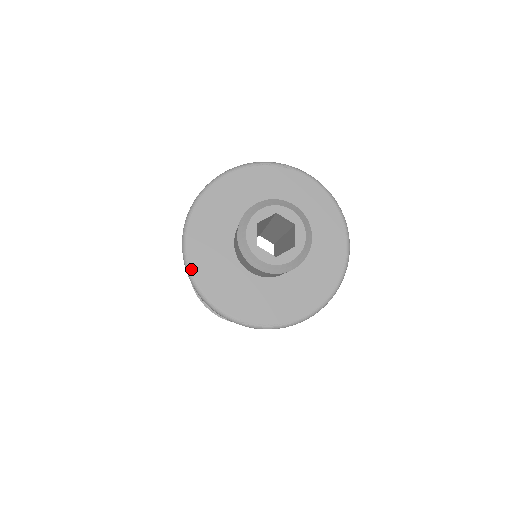
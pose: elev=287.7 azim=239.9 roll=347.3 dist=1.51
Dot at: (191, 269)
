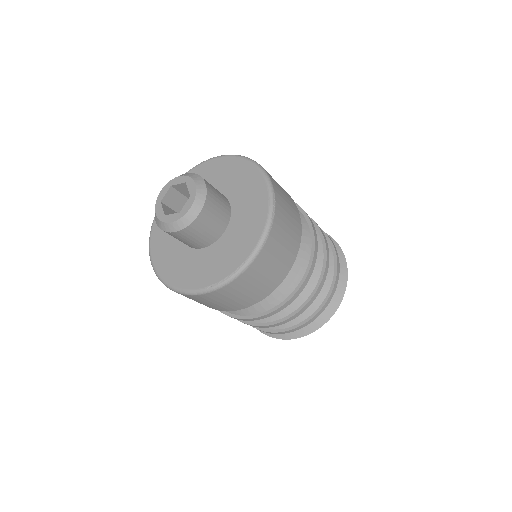
Dot at: (160, 276)
